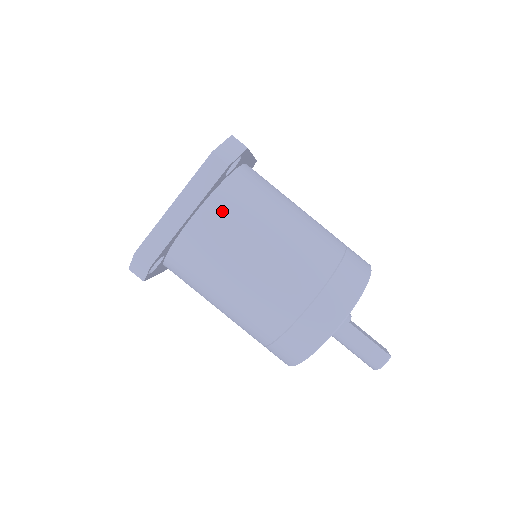
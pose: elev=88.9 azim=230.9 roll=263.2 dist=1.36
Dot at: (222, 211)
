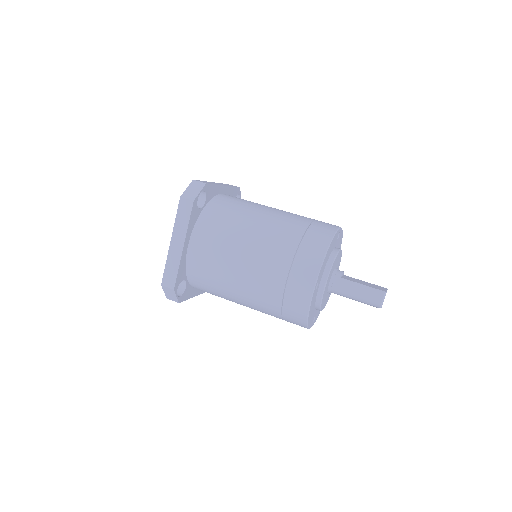
Dot at: (205, 233)
